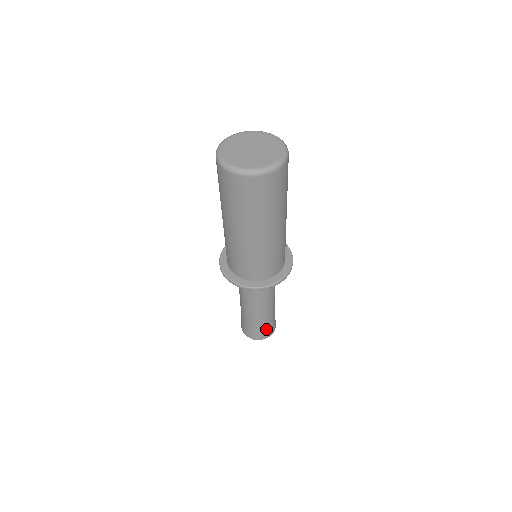
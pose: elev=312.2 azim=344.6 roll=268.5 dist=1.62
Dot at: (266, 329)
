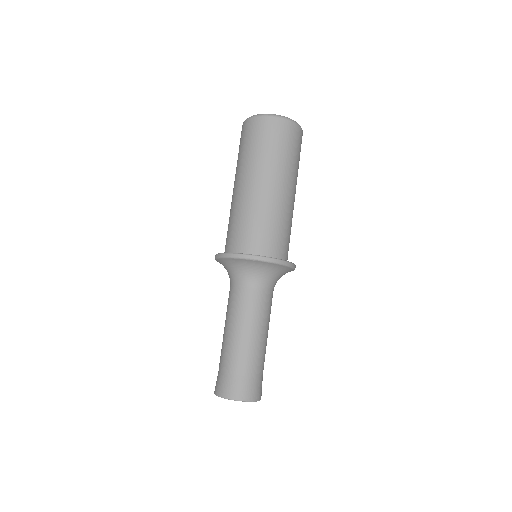
Dot at: (257, 379)
